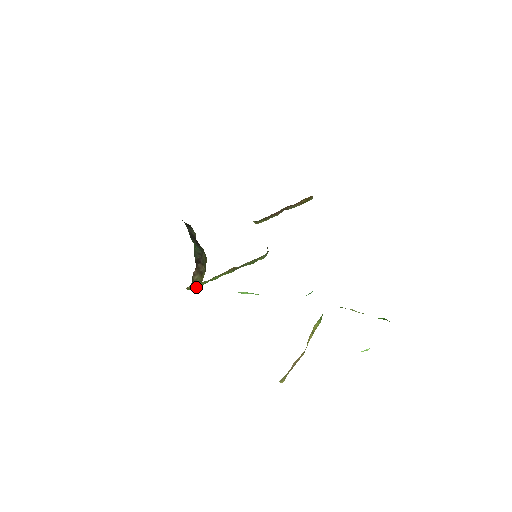
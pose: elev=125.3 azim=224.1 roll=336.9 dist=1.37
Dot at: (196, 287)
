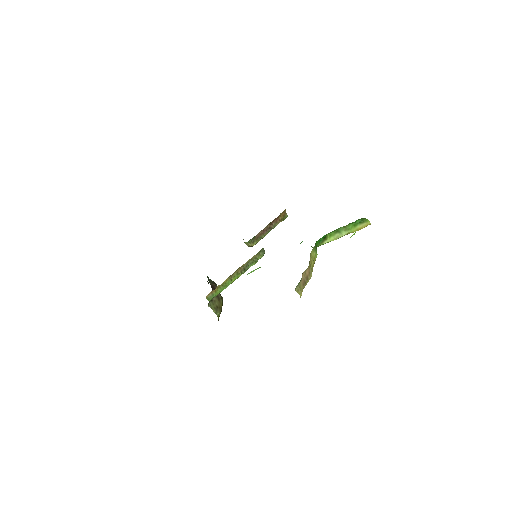
Dot at: (216, 309)
